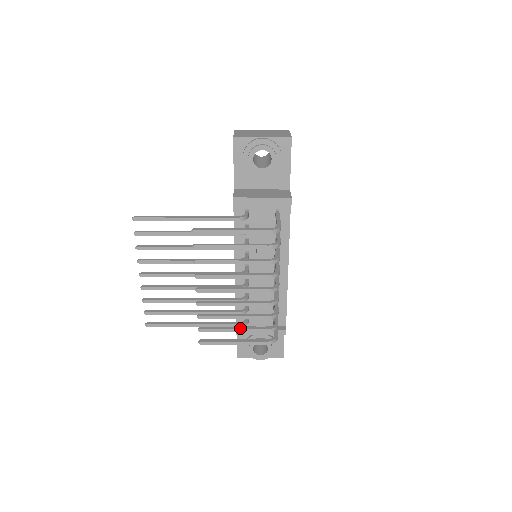
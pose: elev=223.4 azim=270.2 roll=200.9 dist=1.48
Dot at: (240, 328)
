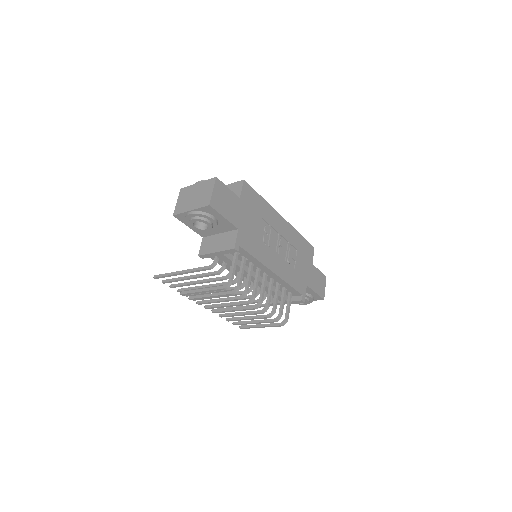
Dot at: (256, 322)
